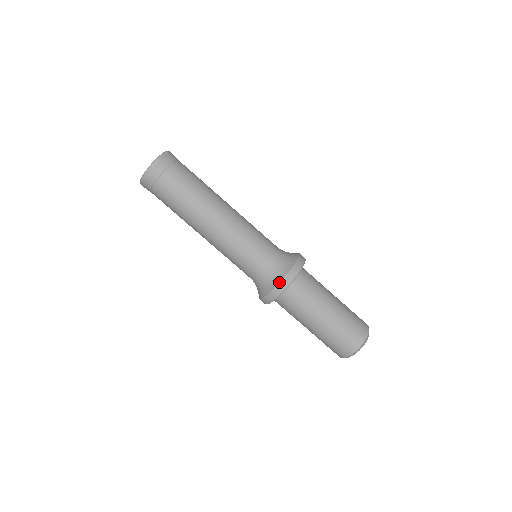
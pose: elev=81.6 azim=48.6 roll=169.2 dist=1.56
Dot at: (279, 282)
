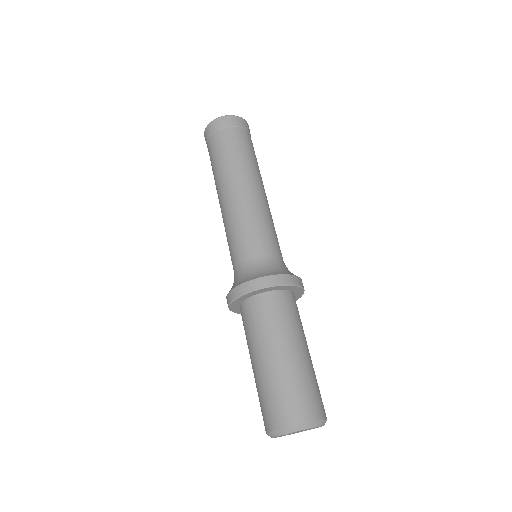
Dot at: (252, 278)
